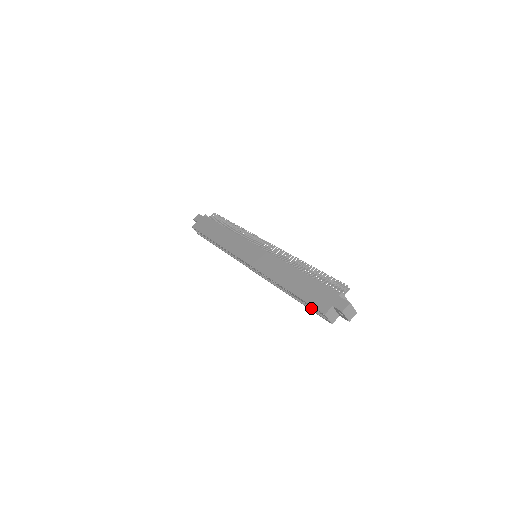
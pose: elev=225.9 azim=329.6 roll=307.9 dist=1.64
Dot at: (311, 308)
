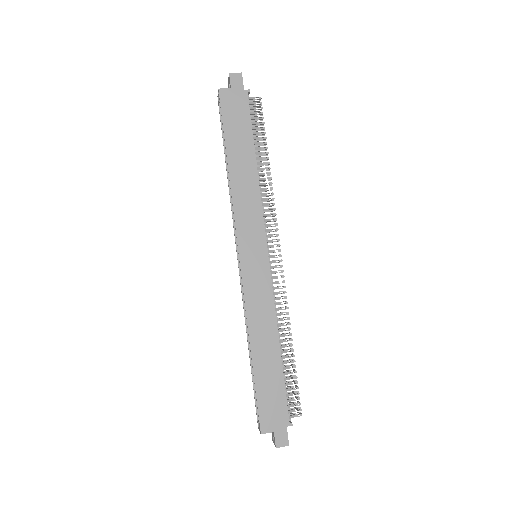
Dot at: occluded
